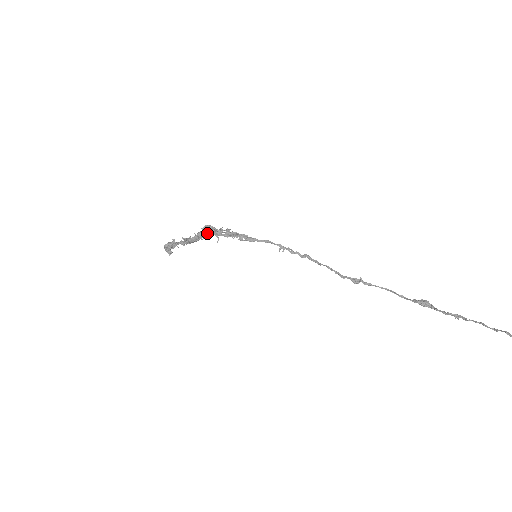
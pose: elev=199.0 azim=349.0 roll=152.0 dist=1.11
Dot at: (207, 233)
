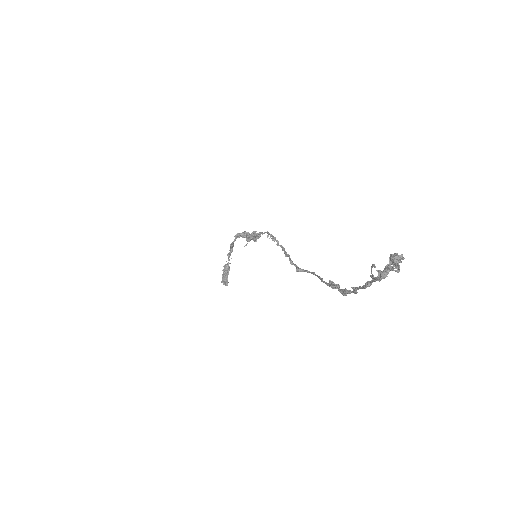
Dot at: (242, 234)
